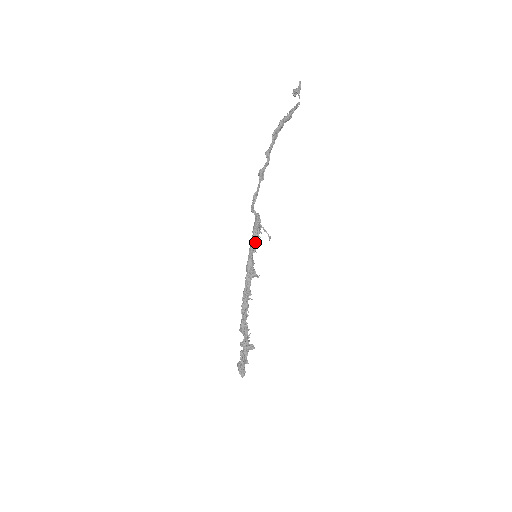
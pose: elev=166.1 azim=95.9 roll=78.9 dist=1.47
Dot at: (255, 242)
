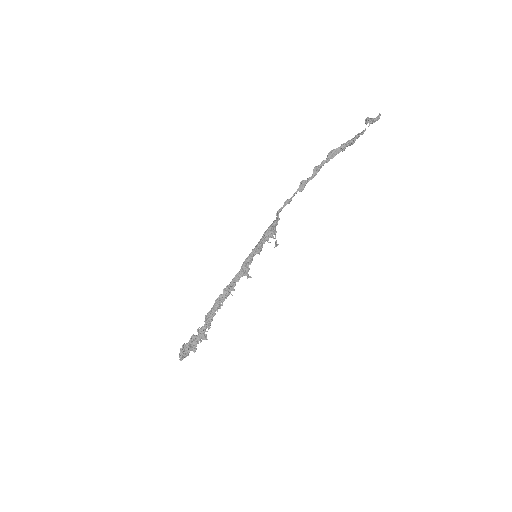
Dot at: (263, 243)
